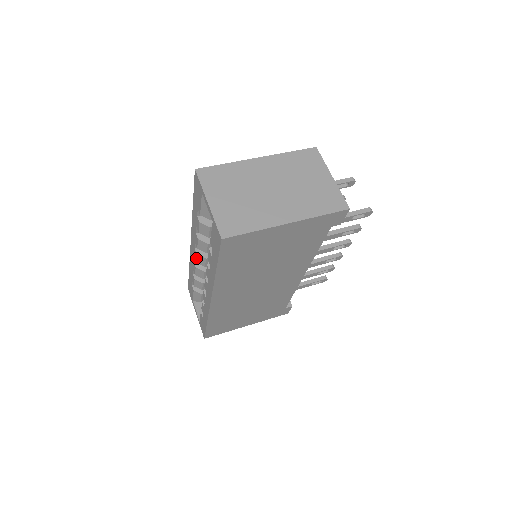
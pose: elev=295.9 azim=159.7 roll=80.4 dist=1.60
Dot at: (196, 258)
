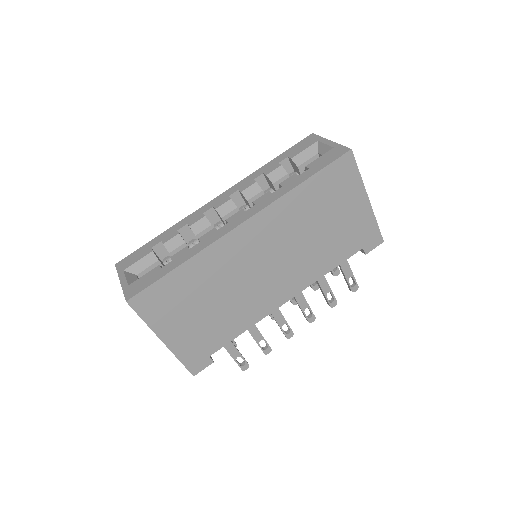
Dot at: (223, 204)
